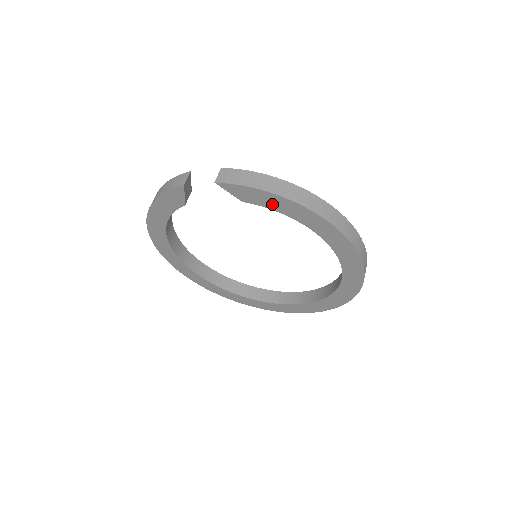
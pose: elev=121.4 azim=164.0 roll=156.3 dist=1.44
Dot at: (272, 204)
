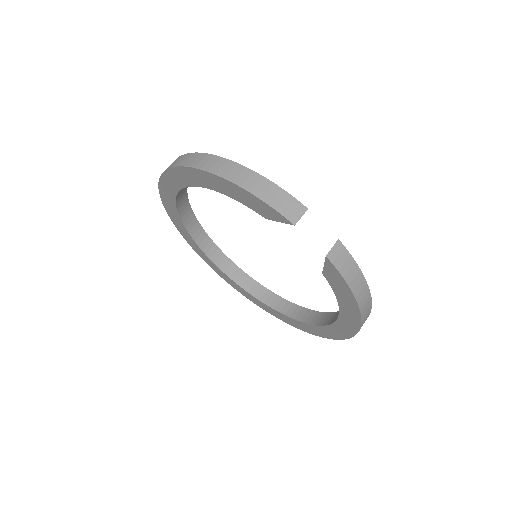
Dot at: (342, 296)
